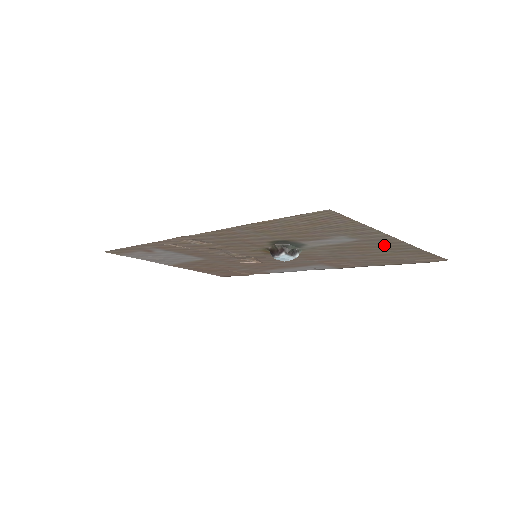
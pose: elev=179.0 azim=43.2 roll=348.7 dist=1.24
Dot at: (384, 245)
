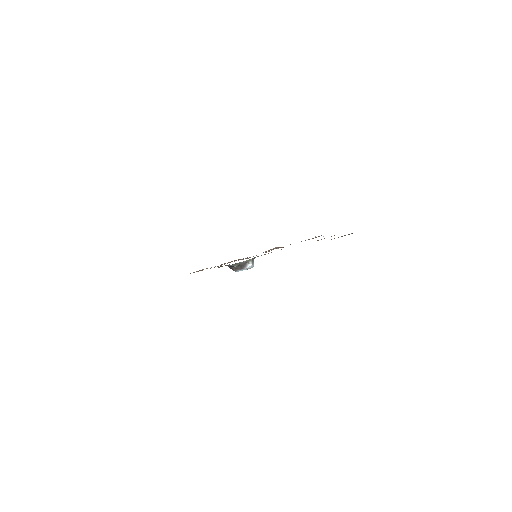
Dot at: occluded
